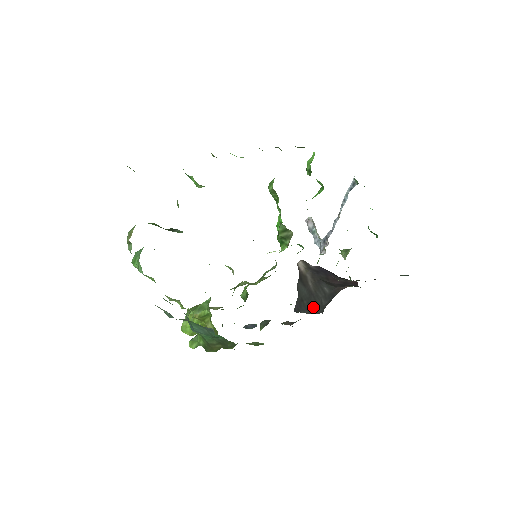
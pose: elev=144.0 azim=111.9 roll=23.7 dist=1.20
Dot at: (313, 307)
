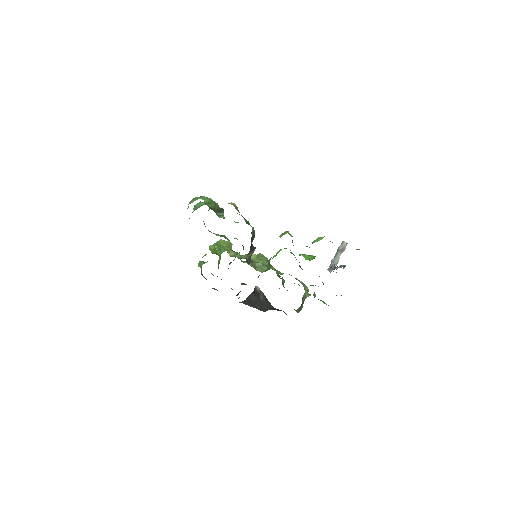
Dot at: (258, 306)
